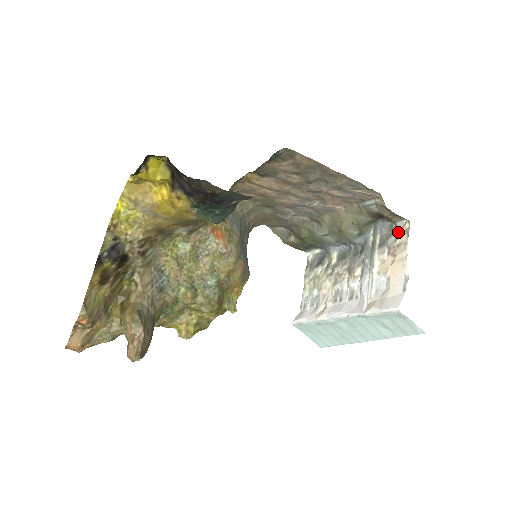
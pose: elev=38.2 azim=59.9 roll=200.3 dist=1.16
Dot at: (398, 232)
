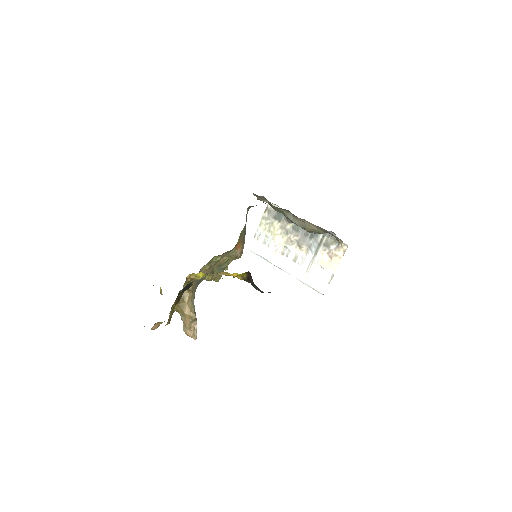
Dot at: (339, 246)
